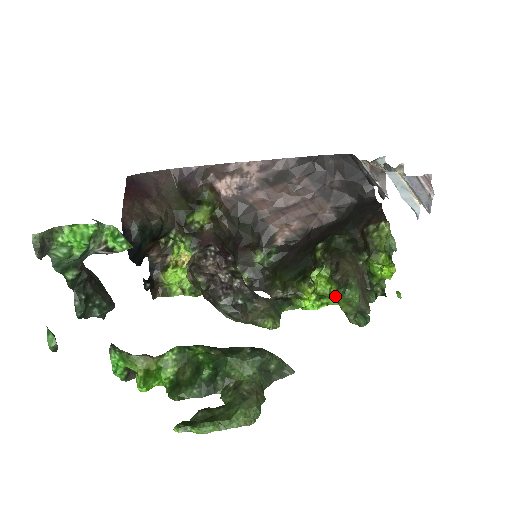
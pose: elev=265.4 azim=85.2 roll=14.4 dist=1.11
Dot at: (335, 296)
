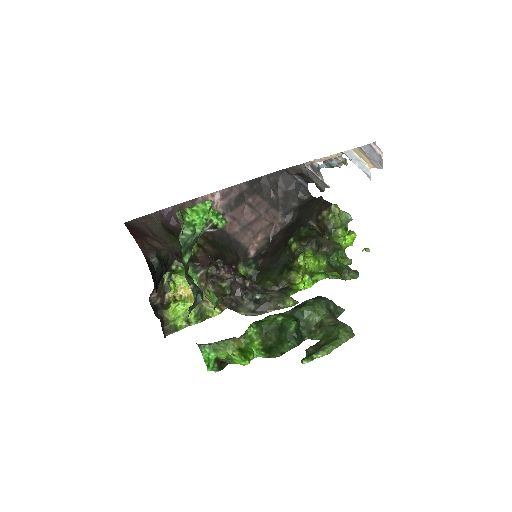
Dot at: (330, 262)
